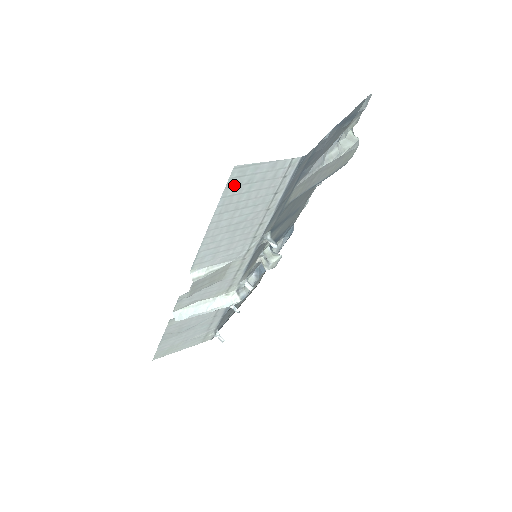
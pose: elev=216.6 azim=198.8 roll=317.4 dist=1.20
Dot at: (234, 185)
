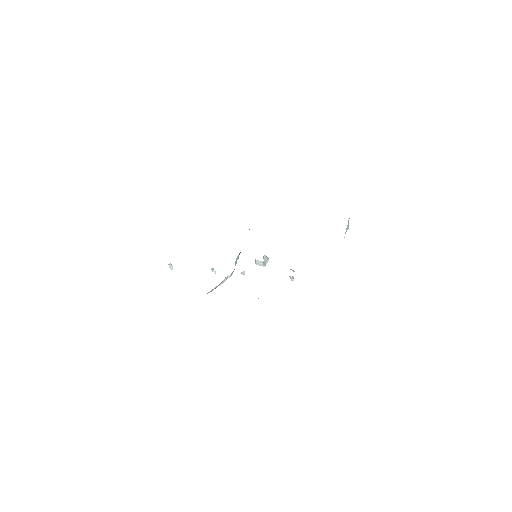
Dot at: occluded
